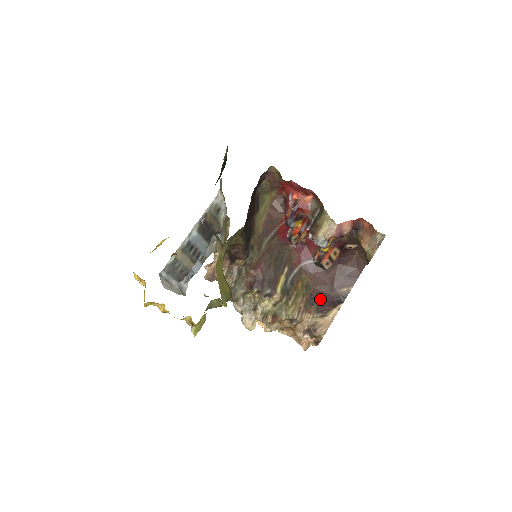
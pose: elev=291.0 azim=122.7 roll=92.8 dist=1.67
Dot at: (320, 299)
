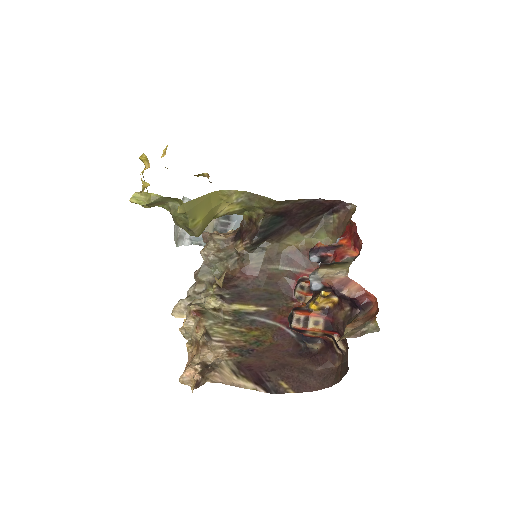
Dot at: (254, 362)
